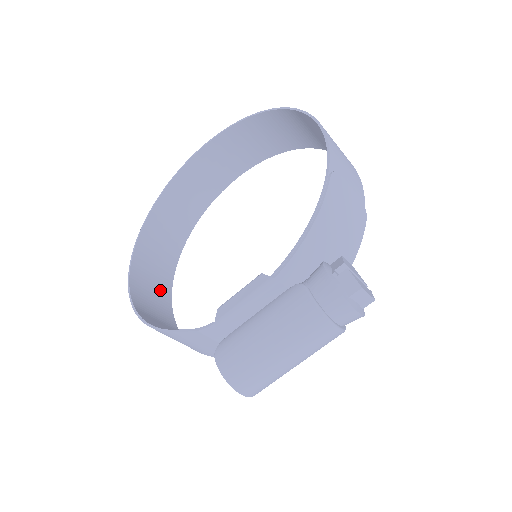
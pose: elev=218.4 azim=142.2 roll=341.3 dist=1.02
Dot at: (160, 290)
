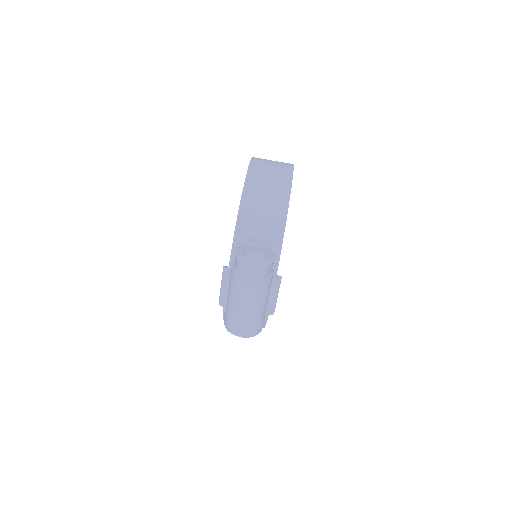
Dot at: occluded
